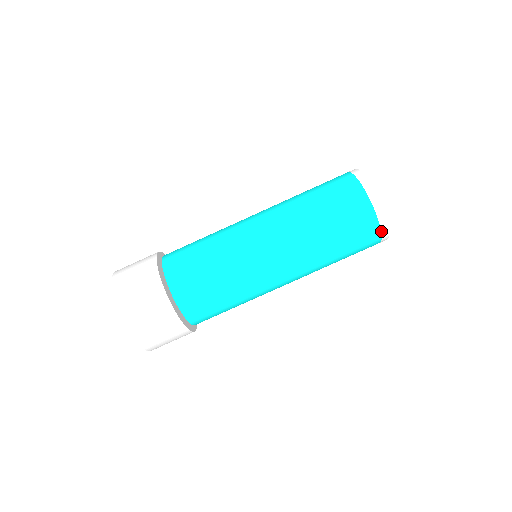
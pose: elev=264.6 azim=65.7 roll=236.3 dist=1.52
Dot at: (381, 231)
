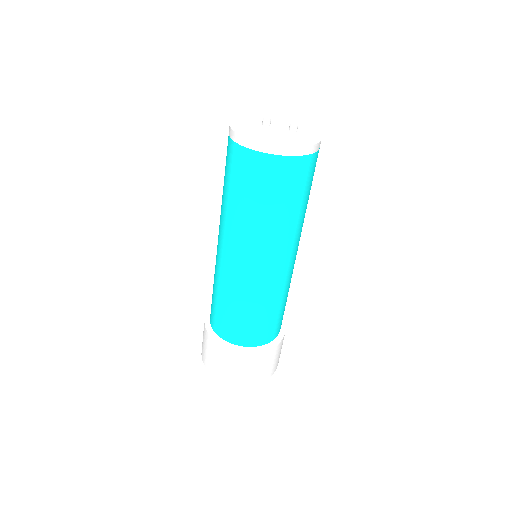
Dot at: (312, 153)
